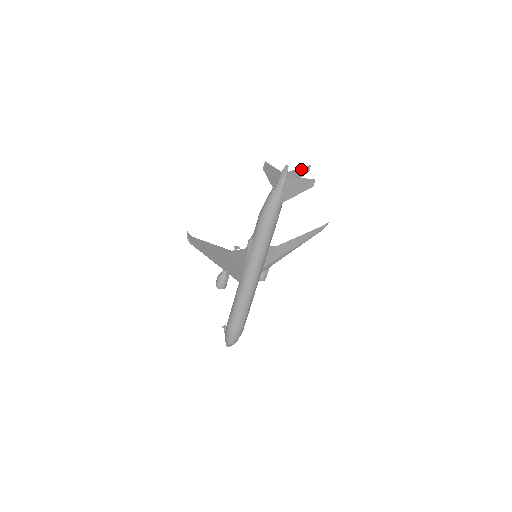
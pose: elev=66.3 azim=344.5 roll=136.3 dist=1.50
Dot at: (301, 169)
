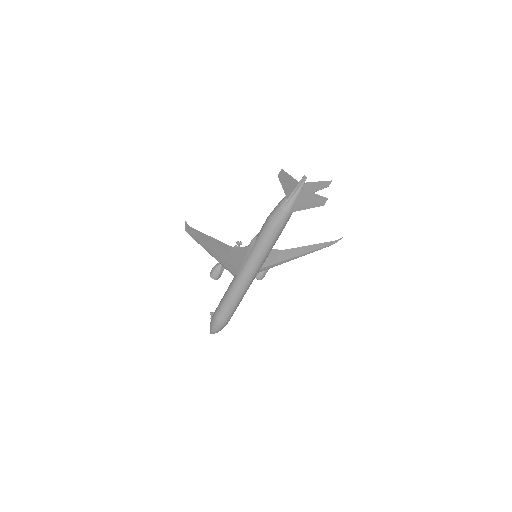
Dot at: (320, 182)
